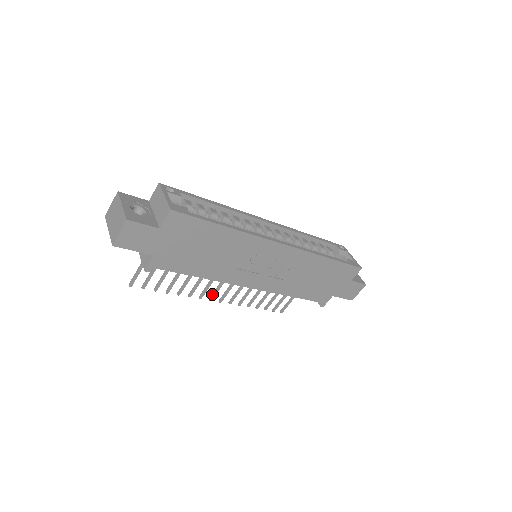
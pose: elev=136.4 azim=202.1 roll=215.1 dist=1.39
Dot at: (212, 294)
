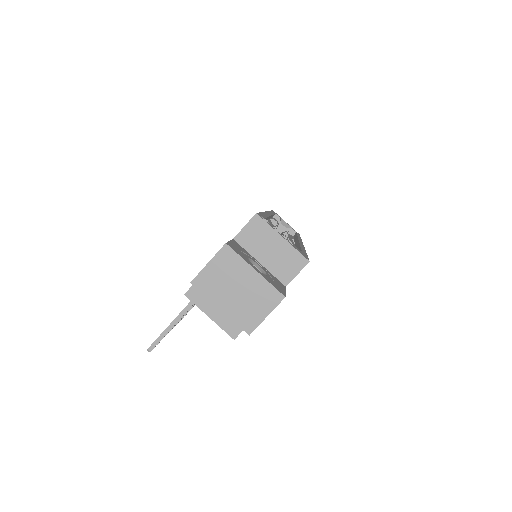
Dot at: occluded
